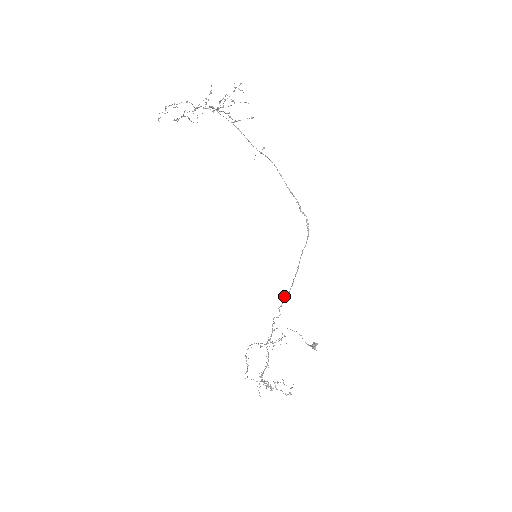
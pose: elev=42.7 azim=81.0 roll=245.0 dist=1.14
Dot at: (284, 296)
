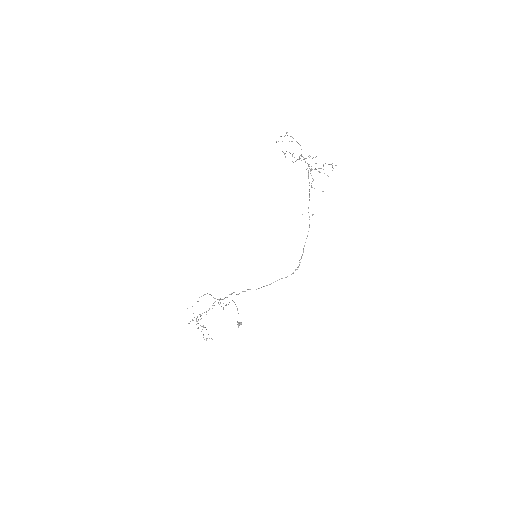
Dot at: (250, 289)
